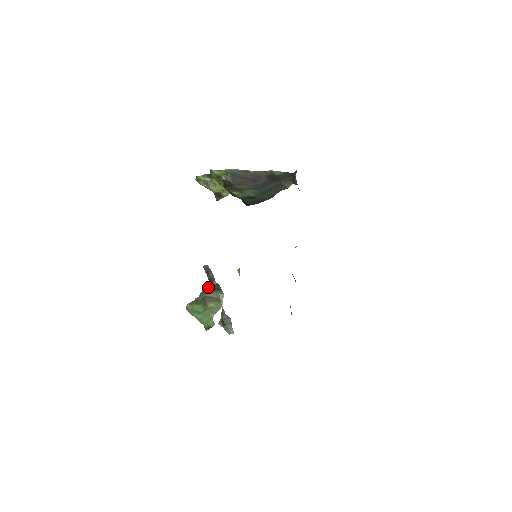
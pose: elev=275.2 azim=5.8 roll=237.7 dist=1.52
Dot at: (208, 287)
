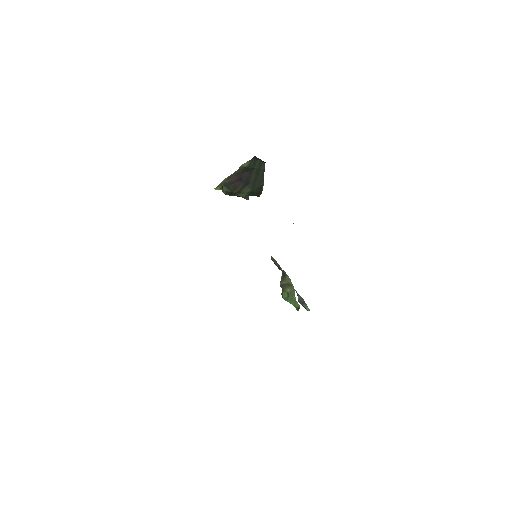
Dot at: occluded
